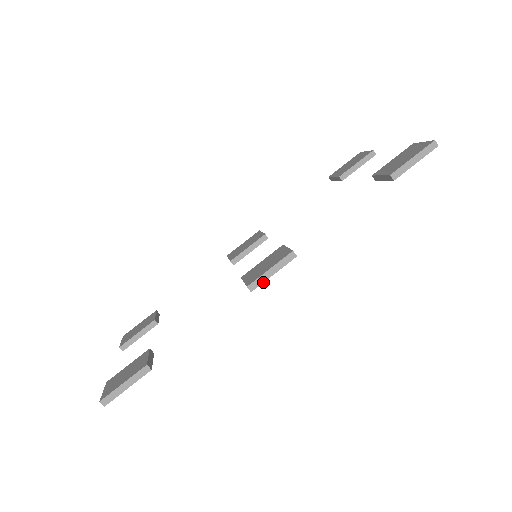
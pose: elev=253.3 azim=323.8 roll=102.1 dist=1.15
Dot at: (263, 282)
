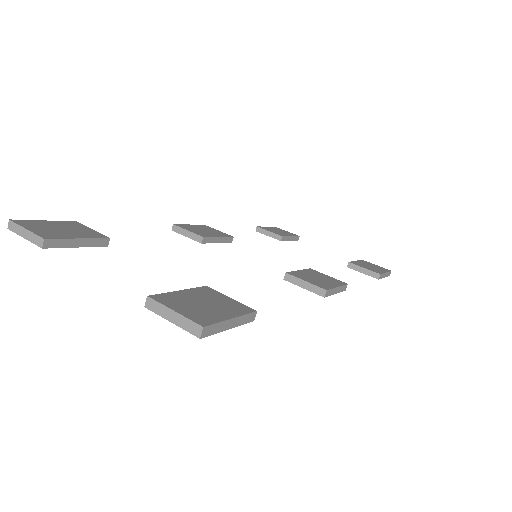
Dot at: occluded
